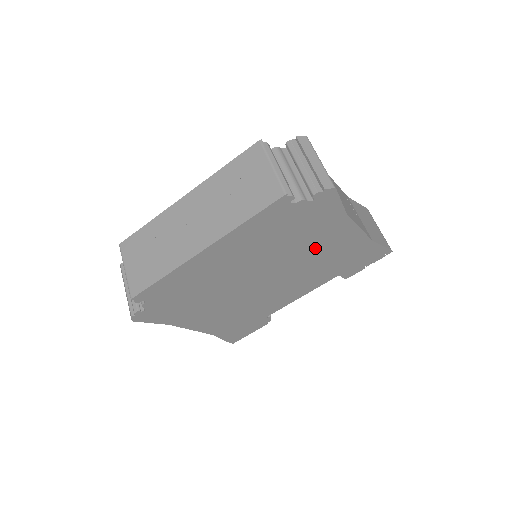
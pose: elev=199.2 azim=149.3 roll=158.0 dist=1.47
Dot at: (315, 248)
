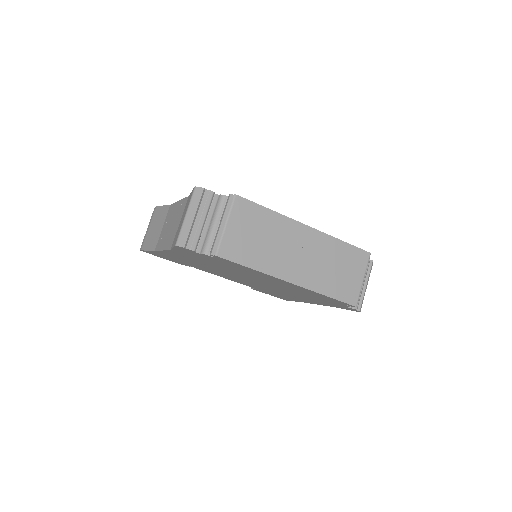
Dot at: (292, 295)
